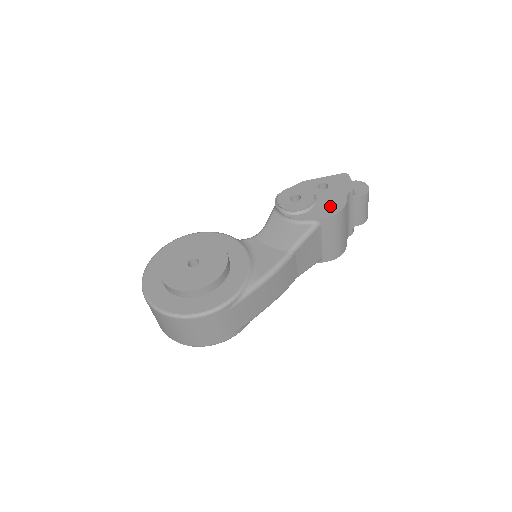
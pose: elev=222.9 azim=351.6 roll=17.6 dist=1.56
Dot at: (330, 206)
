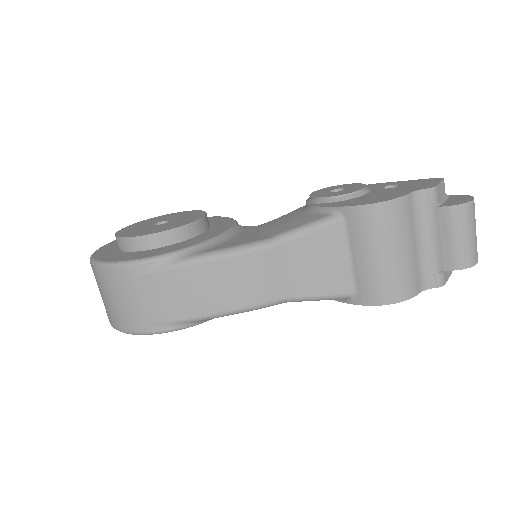
Dot at: (373, 198)
